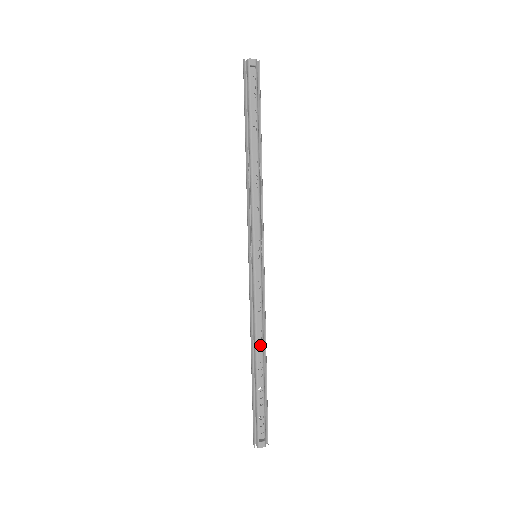
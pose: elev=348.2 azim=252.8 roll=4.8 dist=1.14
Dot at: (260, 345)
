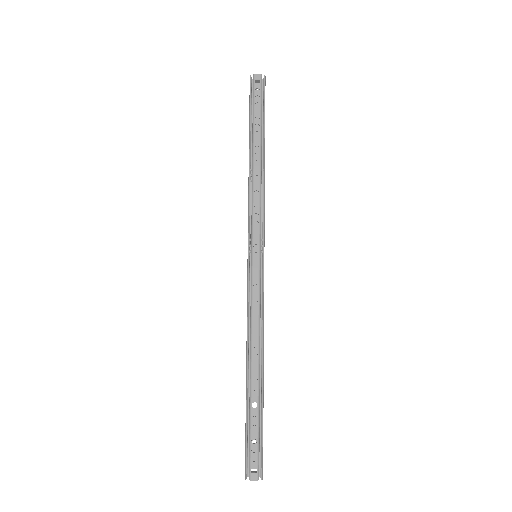
Dot at: occluded
